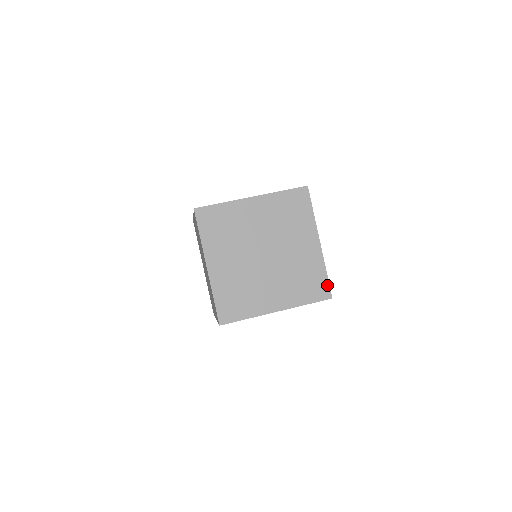
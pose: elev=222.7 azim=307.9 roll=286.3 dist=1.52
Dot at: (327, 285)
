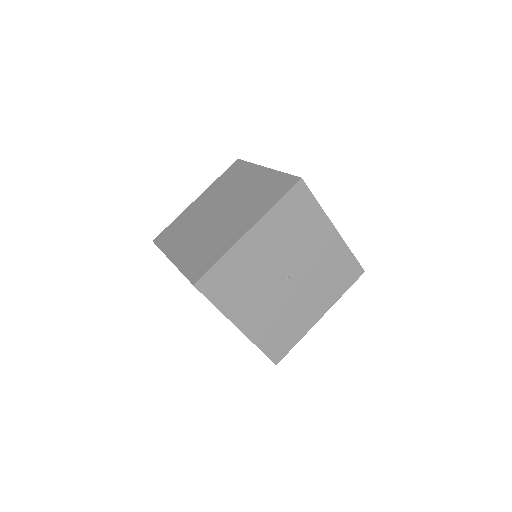
Dot at: occluded
